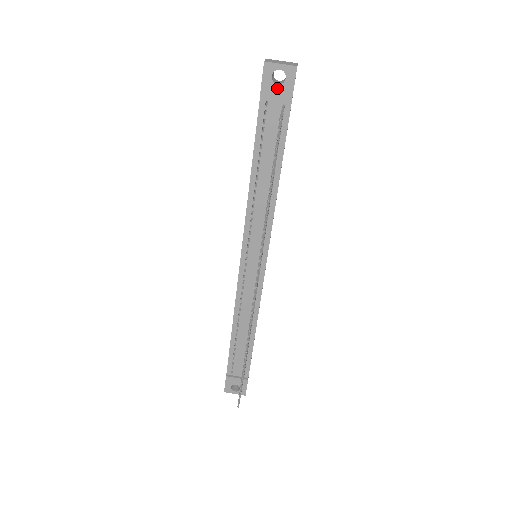
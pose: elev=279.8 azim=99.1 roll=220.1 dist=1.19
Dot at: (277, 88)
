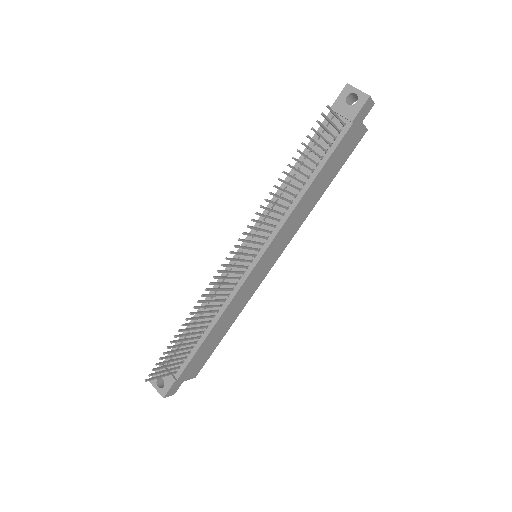
Dot at: (346, 107)
